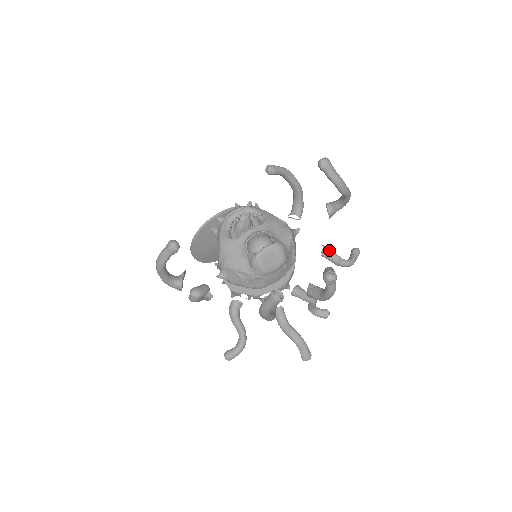
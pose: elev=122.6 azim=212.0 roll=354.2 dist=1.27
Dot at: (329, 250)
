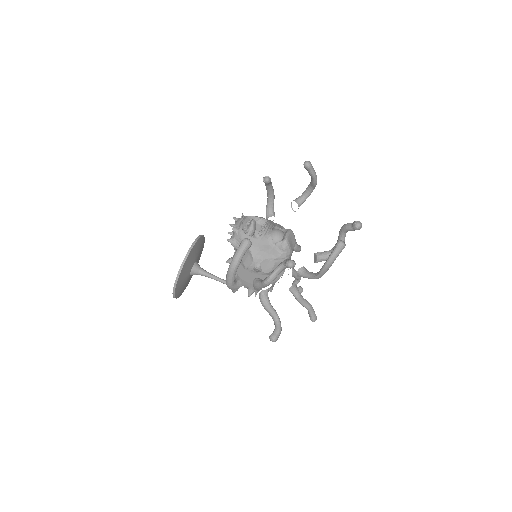
Dot at: occluded
